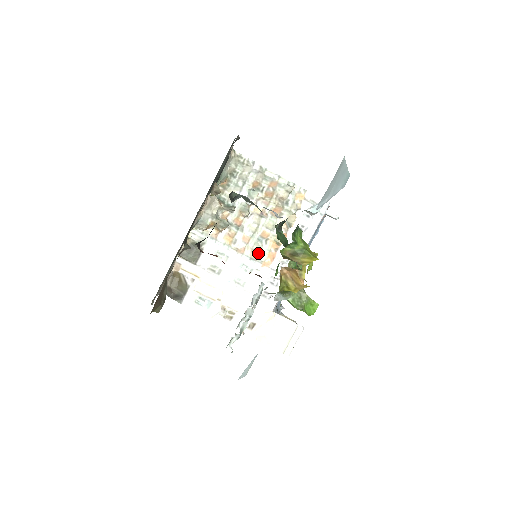
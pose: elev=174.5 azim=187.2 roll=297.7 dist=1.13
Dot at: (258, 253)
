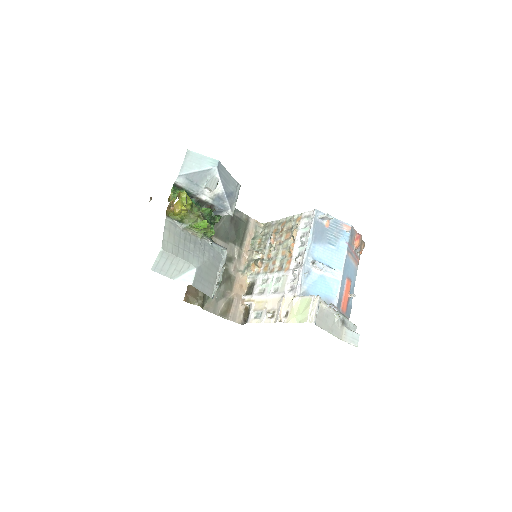
Dot at: (282, 266)
